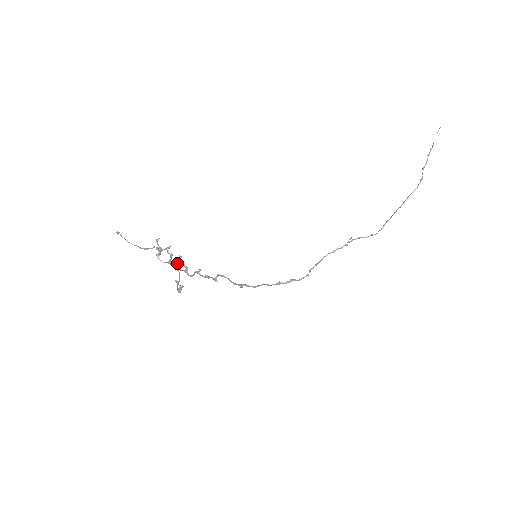
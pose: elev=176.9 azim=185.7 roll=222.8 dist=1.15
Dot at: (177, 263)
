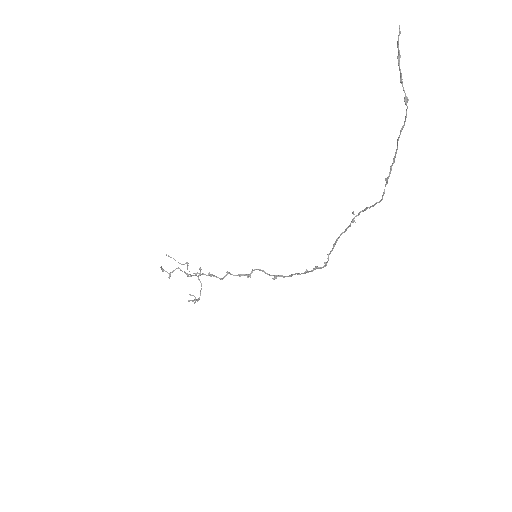
Dot at: (200, 274)
